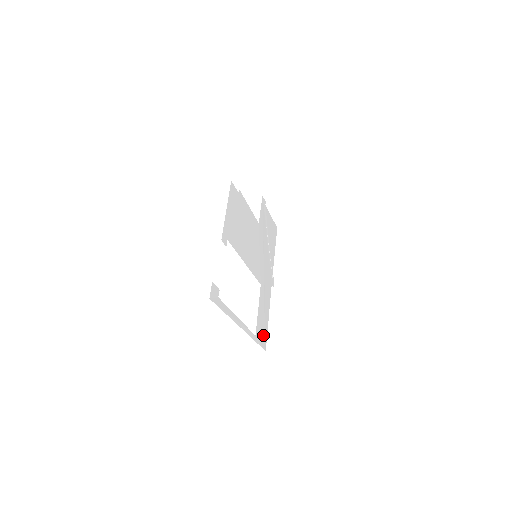
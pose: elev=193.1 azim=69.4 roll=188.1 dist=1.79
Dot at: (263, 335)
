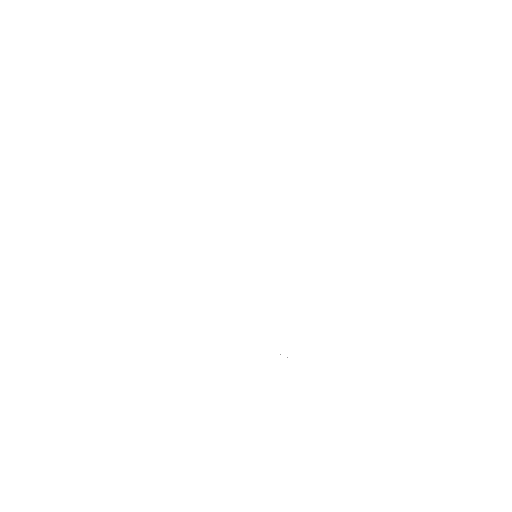
Dot at: occluded
